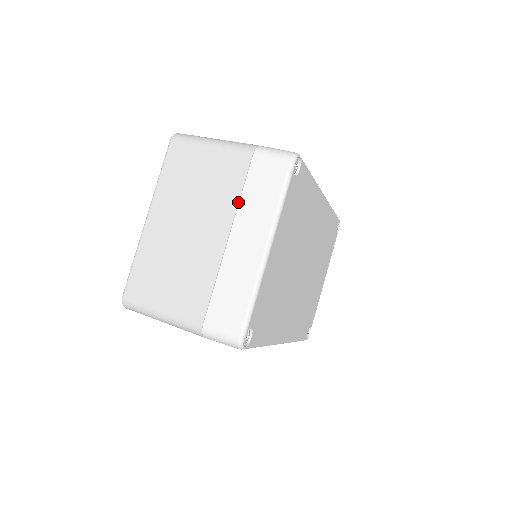
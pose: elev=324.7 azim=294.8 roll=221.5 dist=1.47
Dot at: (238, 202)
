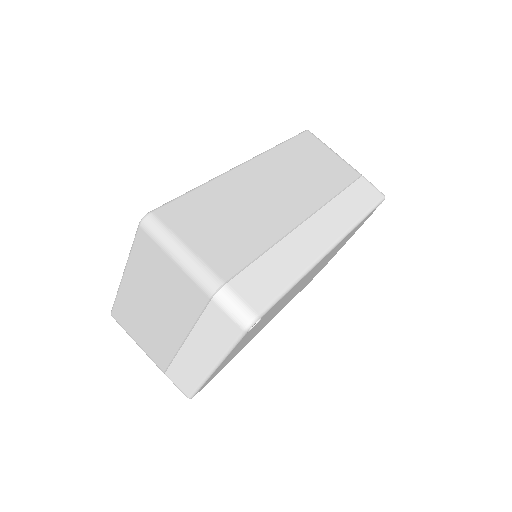
Dot at: (194, 324)
